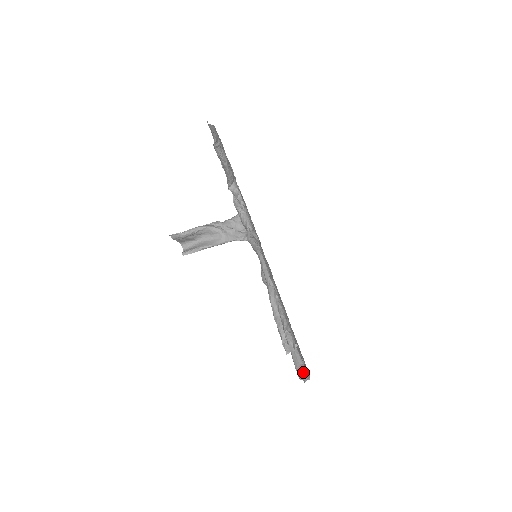
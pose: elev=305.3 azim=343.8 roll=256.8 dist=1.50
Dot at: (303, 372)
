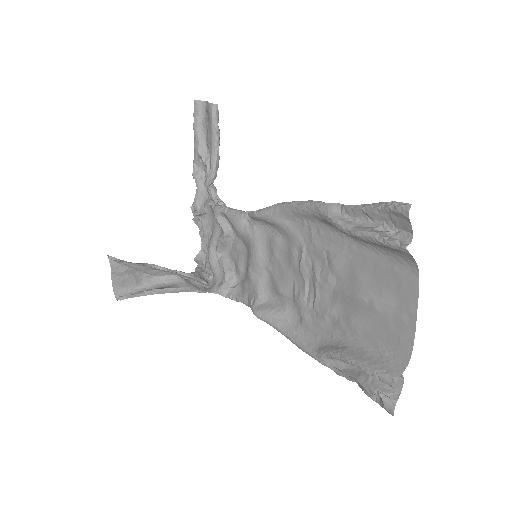
Dot at: (395, 366)
